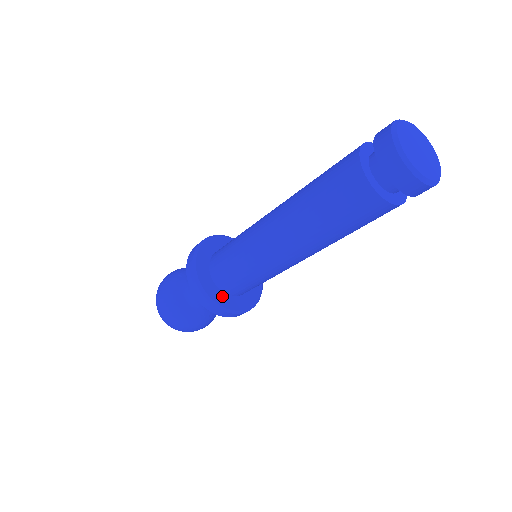
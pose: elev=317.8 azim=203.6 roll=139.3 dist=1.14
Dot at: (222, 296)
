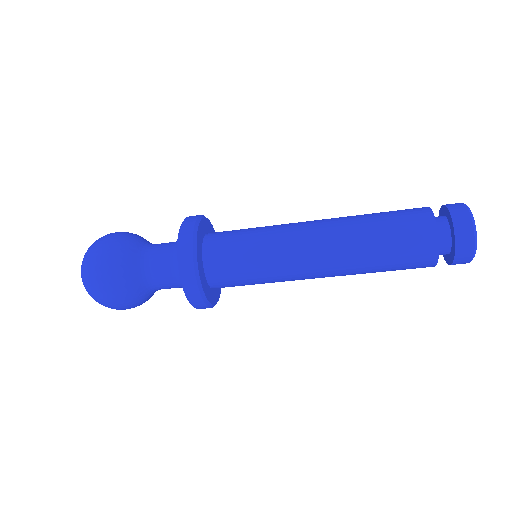
Dot at: (216, 290)
